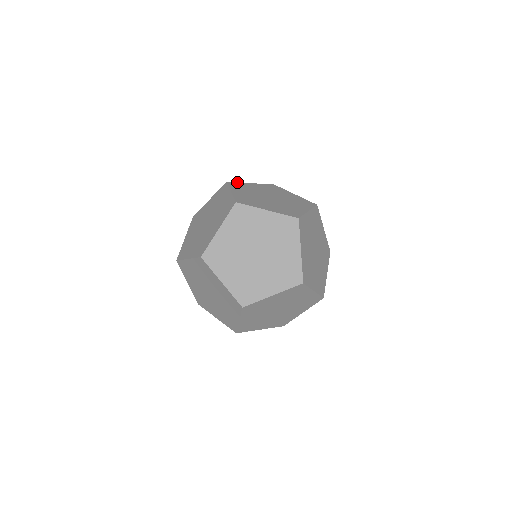
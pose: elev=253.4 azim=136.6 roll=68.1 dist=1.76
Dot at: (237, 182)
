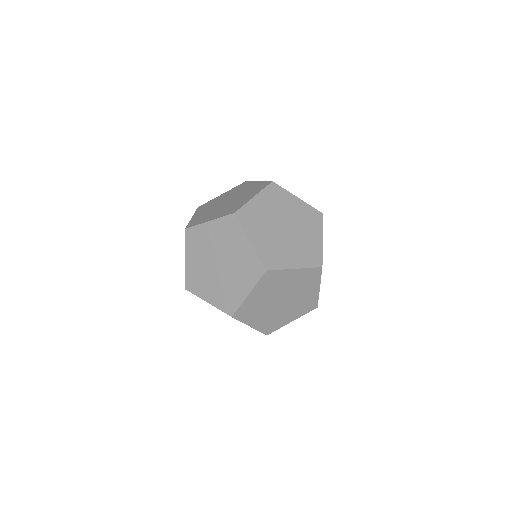
Dot at: (243, 206)
